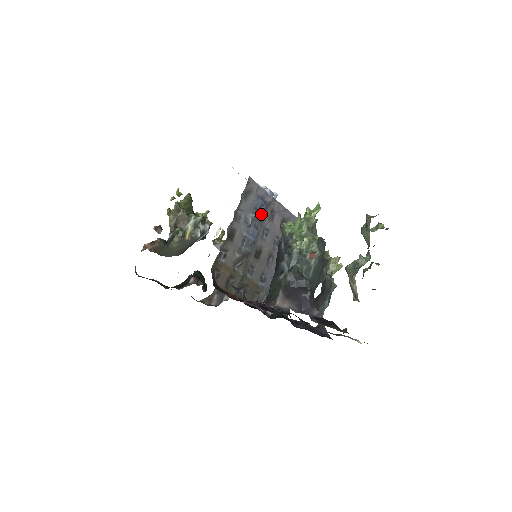
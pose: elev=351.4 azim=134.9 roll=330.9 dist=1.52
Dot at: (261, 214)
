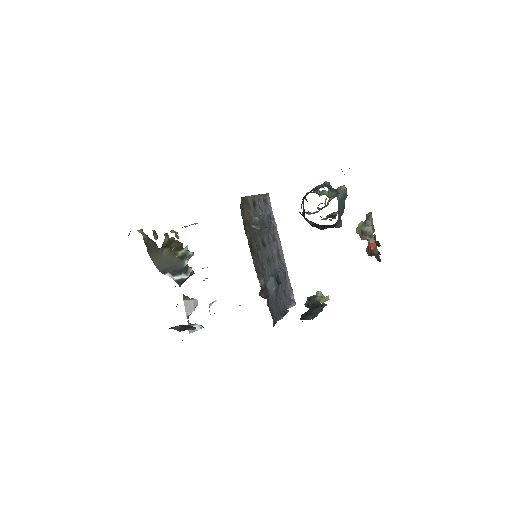
Dot at: (271, 222)
